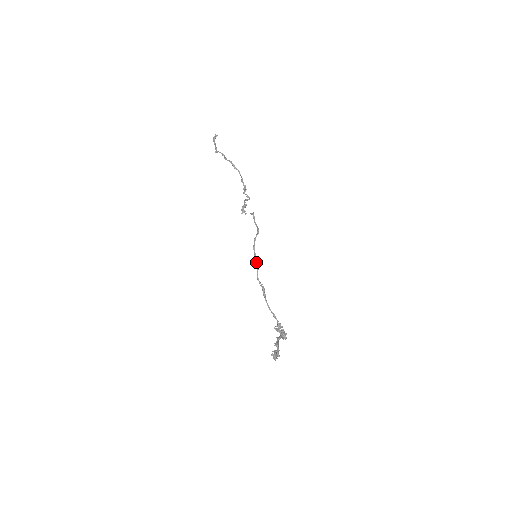
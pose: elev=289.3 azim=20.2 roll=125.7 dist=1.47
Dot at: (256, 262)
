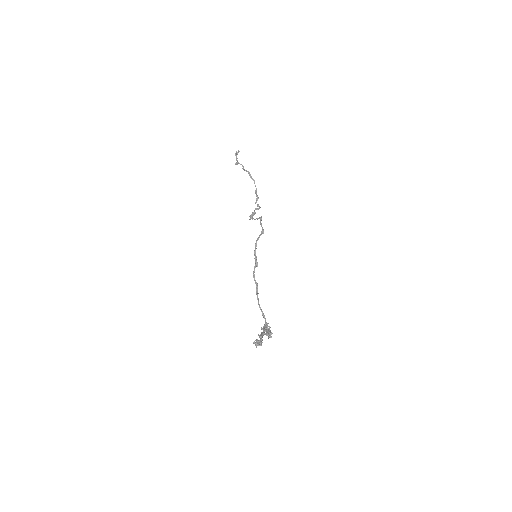
Dot at: (255, 260)
